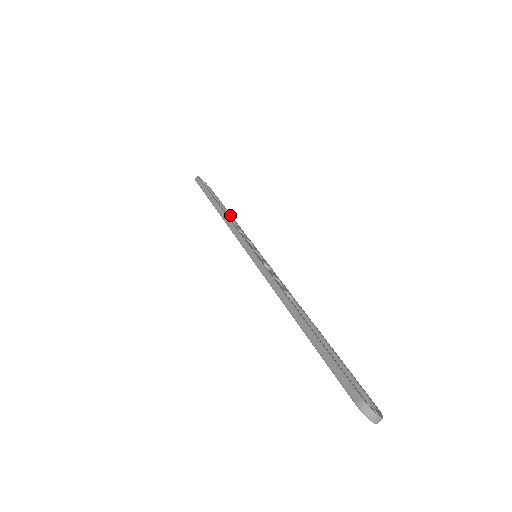
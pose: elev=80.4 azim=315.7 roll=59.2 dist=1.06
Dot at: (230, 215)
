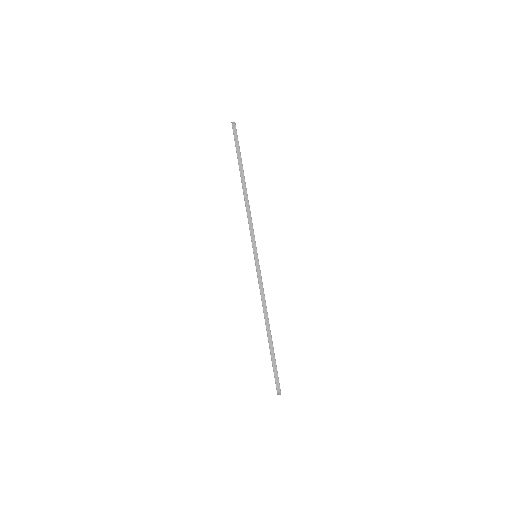
Dot at: occluded
